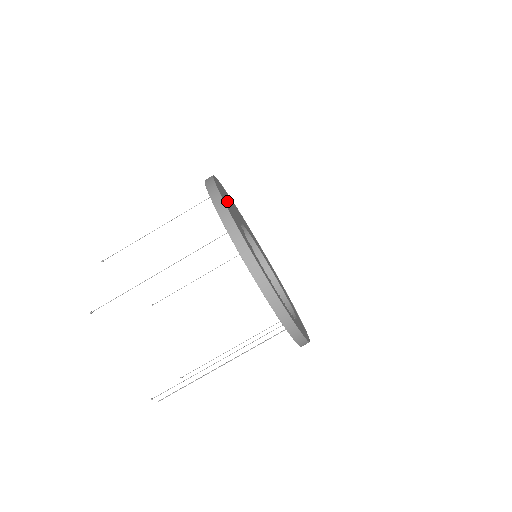
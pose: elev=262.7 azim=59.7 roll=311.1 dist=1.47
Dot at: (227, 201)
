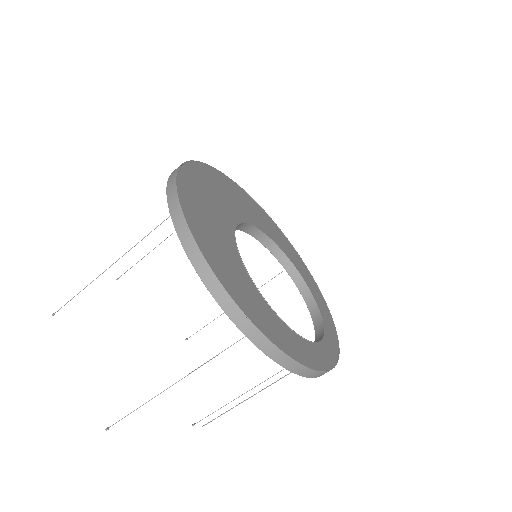
Dot at: (219, 249)
